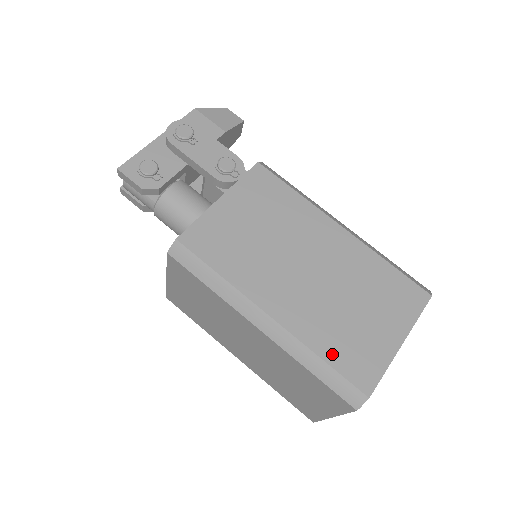
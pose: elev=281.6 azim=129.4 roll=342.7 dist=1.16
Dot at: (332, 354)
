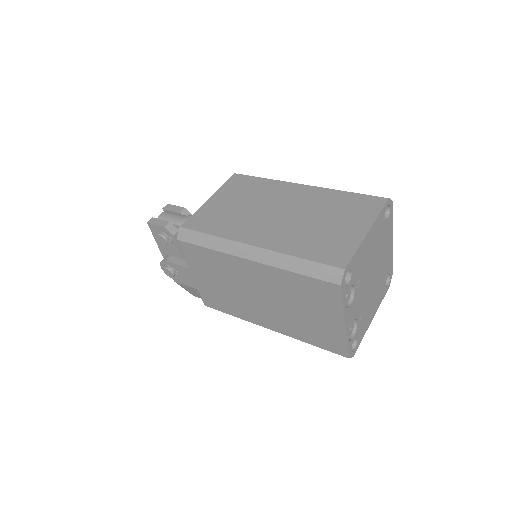
Dot at: occluded
